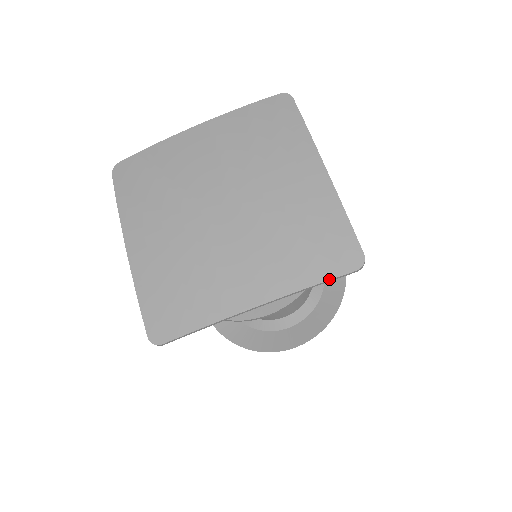
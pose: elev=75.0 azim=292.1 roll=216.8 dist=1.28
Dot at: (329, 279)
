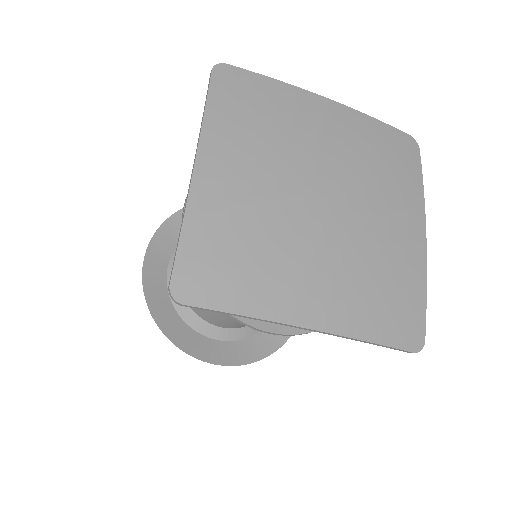
Dot at: (390, 346)
